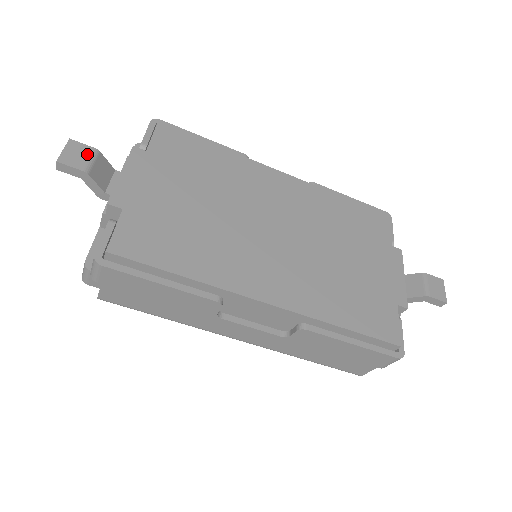
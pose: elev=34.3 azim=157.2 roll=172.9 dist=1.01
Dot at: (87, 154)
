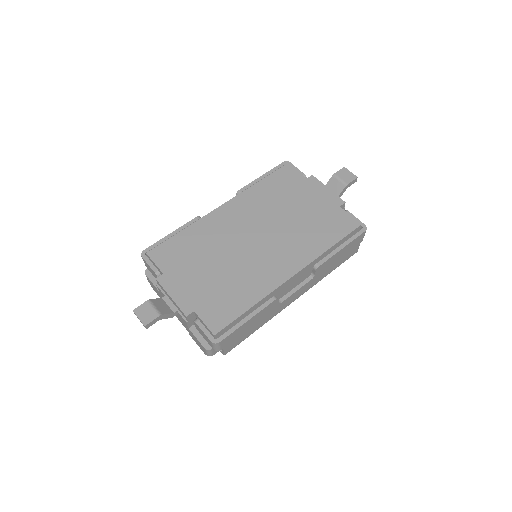
Dot at: (148, 307)
